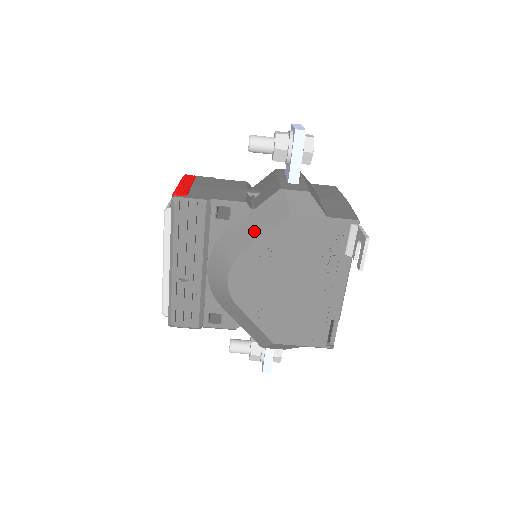
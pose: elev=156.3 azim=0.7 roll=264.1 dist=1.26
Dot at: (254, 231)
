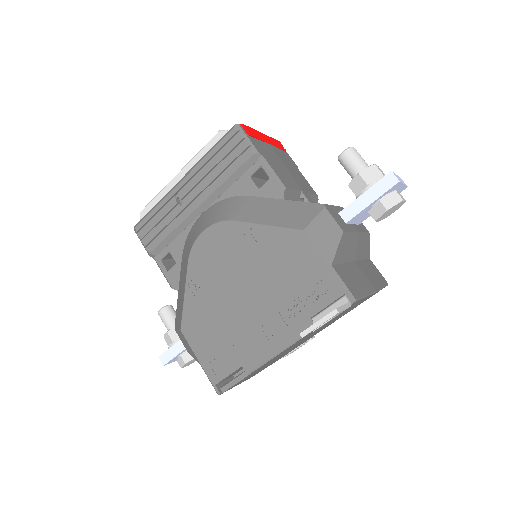
Dot at: (264, 214)
